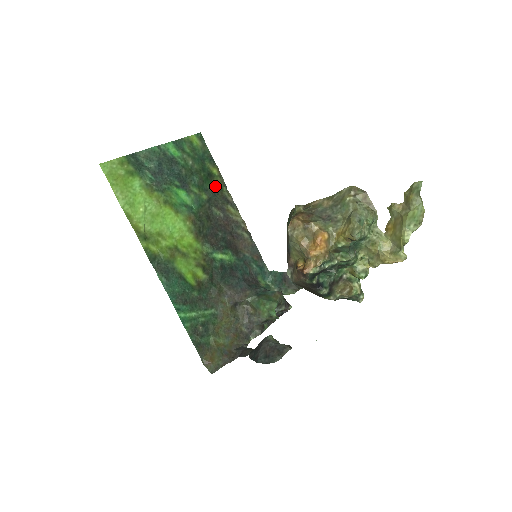
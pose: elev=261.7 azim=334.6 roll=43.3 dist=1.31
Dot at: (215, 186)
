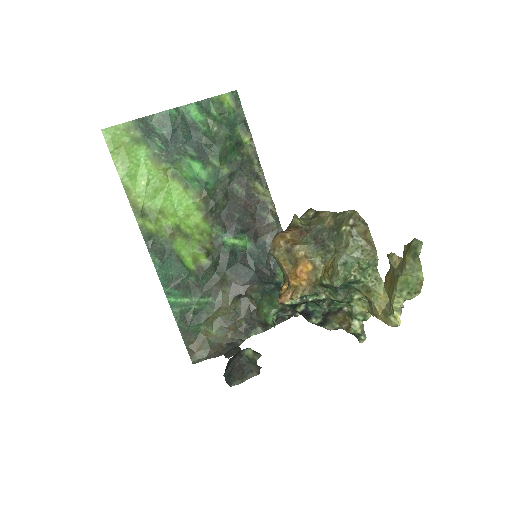
Dot at: (243, 158)
